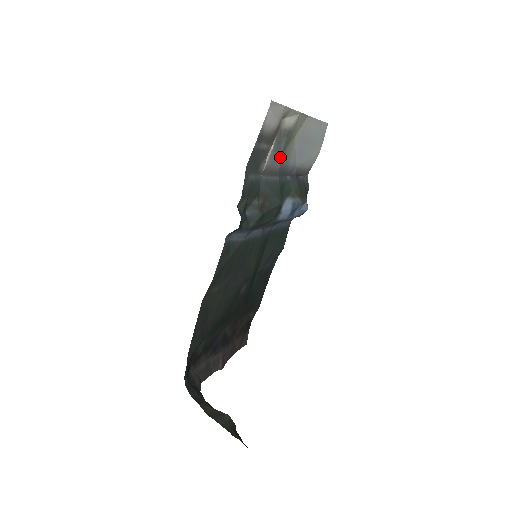
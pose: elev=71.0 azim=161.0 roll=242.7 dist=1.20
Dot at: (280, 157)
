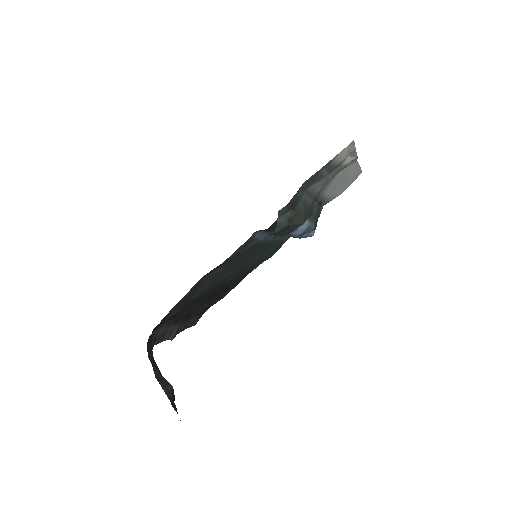
Dot at: (323, 185)
